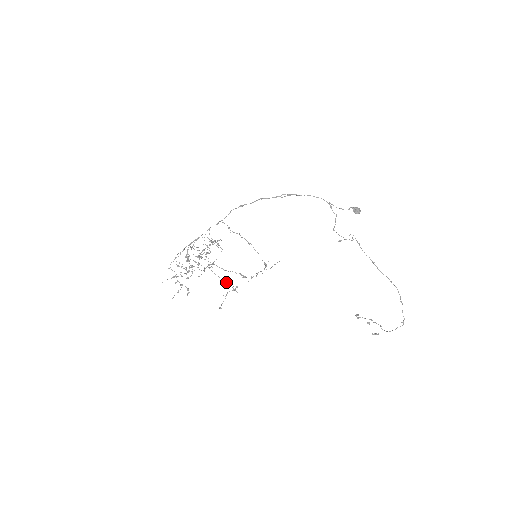
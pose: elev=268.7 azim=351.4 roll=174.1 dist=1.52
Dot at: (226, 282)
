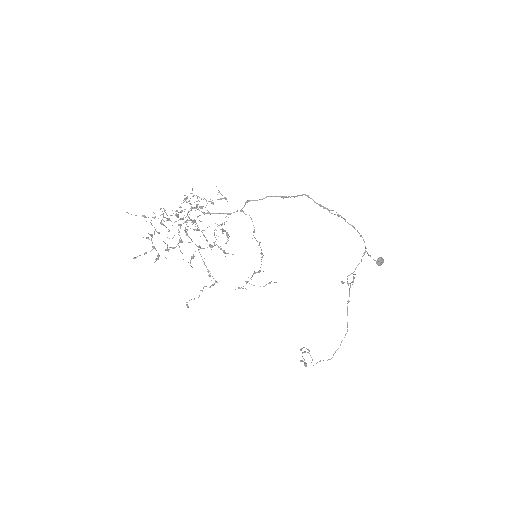
Dot at: (206, 267)
